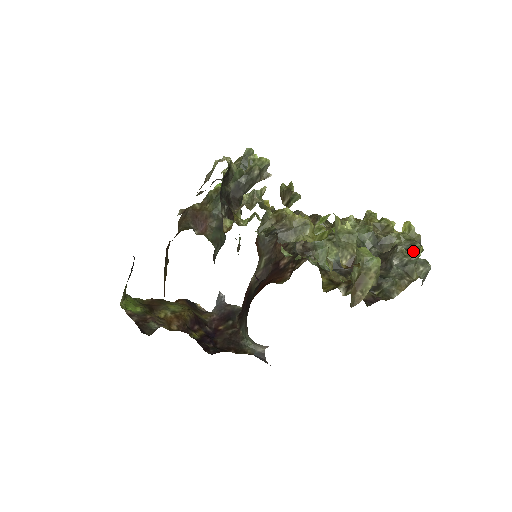
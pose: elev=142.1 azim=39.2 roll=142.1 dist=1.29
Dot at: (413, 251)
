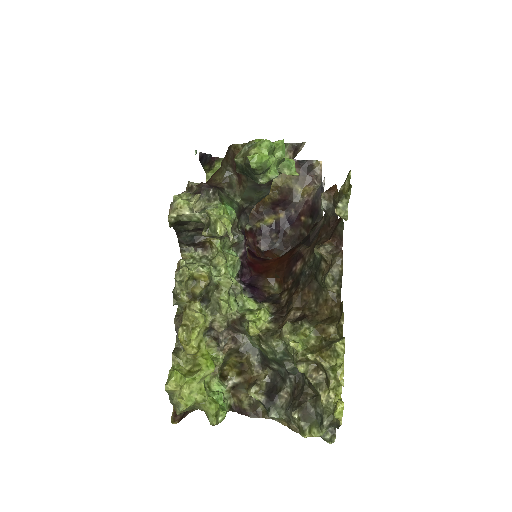
Dot at: (305, 428)
